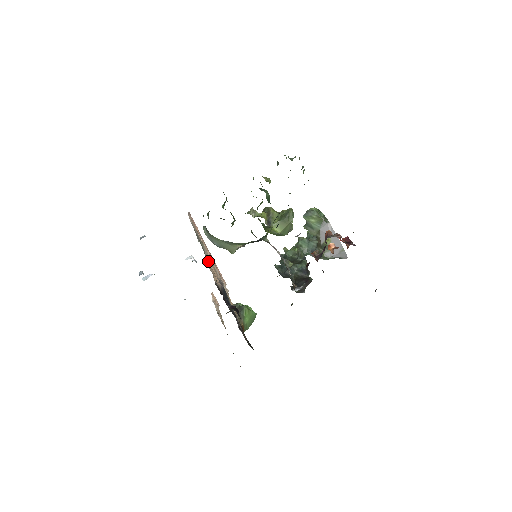
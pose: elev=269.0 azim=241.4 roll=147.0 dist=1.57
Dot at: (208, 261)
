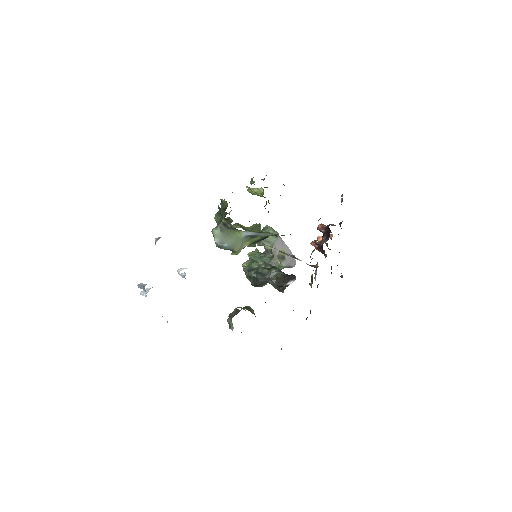
Dot at: occluded
